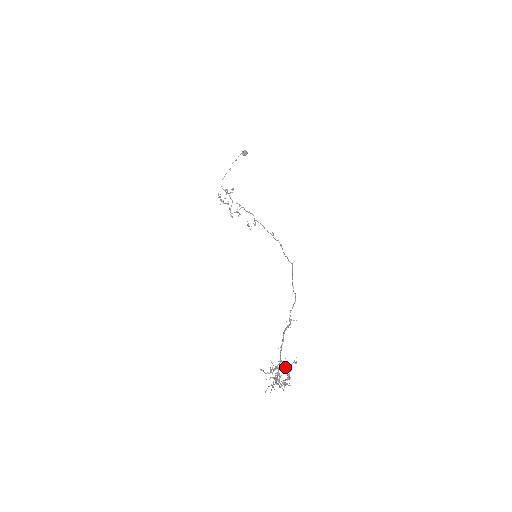
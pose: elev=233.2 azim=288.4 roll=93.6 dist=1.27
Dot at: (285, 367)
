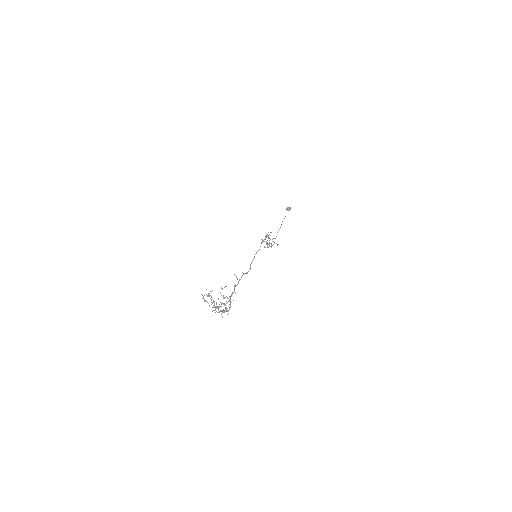
Dot at: (223, 297)
